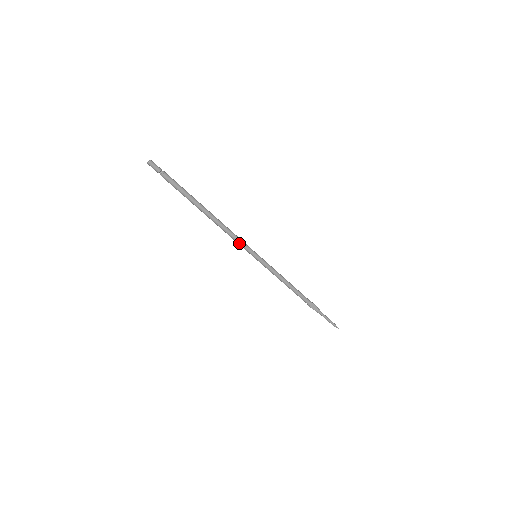
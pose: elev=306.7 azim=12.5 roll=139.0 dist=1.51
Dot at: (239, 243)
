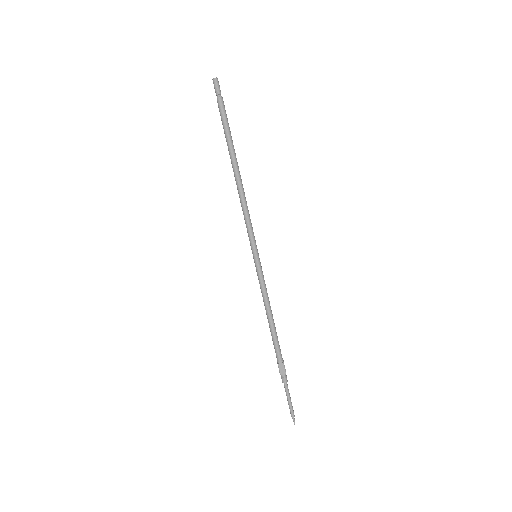
Dot at: (251, 225)
